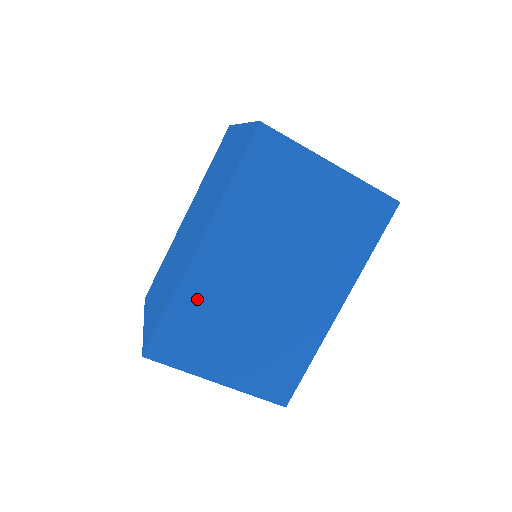
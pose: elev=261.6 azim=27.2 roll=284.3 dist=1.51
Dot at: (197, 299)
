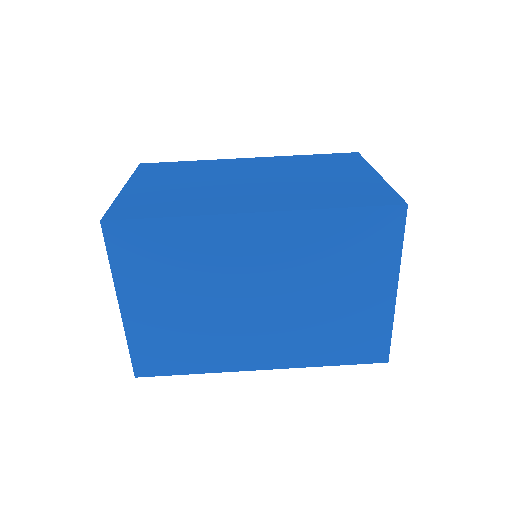
Dot at: (196, 241)
